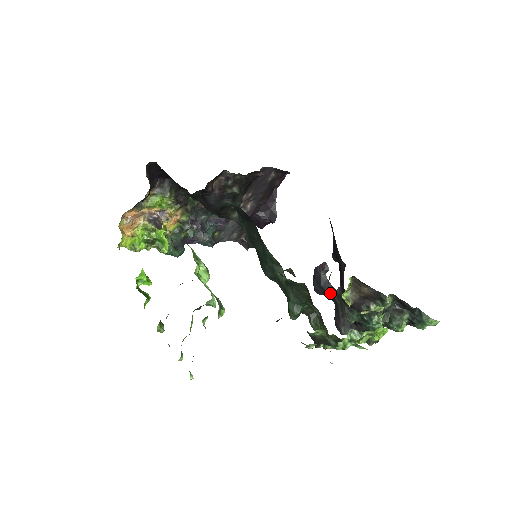
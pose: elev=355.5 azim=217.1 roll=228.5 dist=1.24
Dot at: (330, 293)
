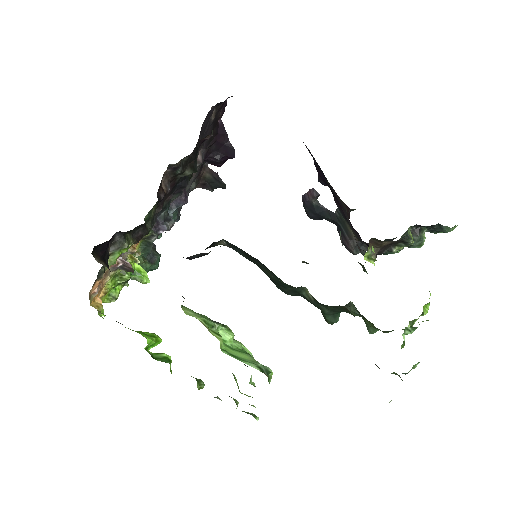
Dot at: (328, 217)
